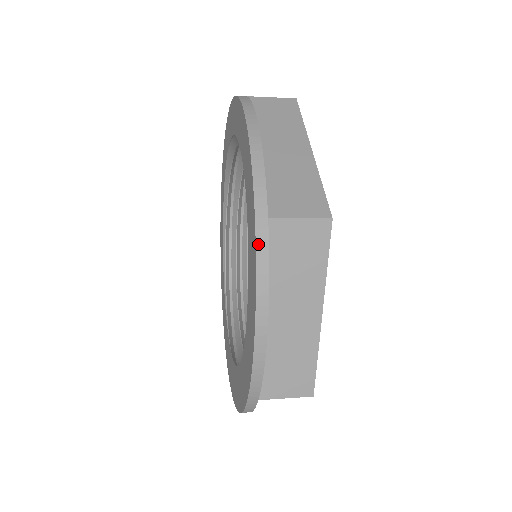
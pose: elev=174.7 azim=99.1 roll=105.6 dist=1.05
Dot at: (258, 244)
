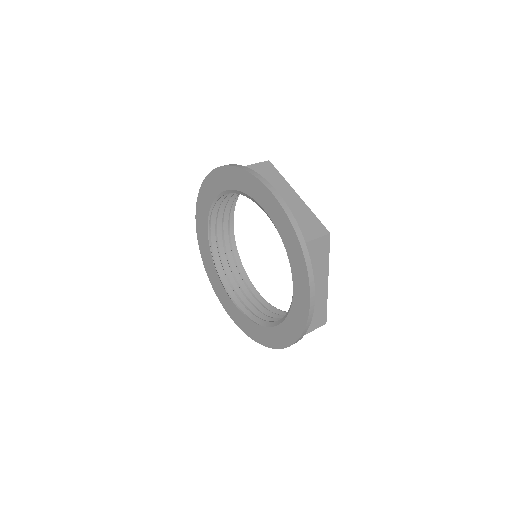
Dot at: (296, 342)
